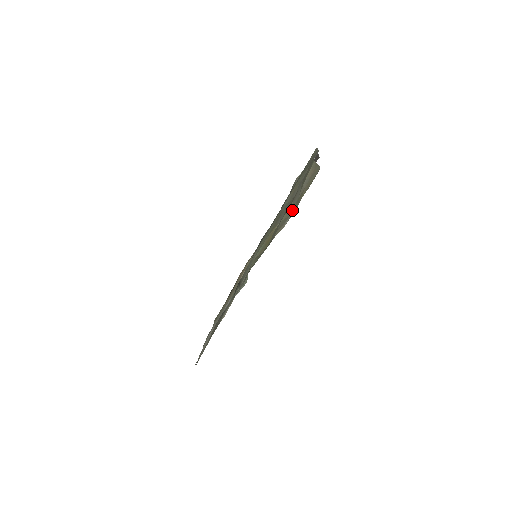
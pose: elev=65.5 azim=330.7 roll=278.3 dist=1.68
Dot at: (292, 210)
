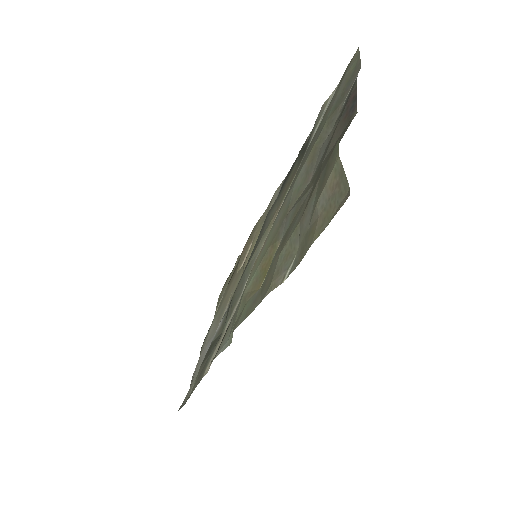
Dot at: (298, 245)
